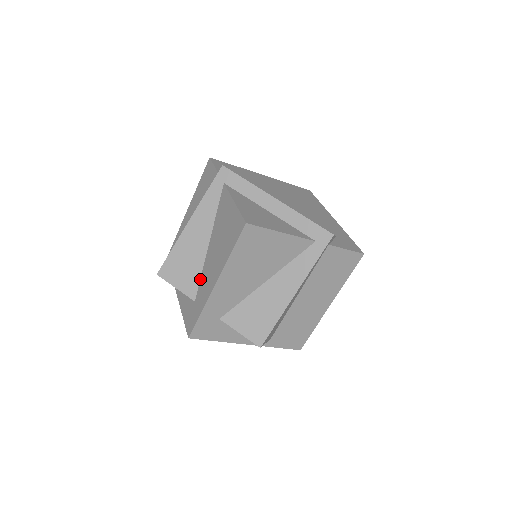
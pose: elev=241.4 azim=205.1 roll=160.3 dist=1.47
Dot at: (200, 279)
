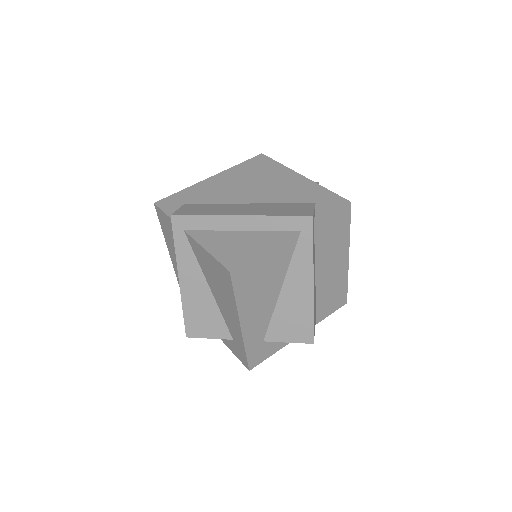
Dot at: (224, 320)
